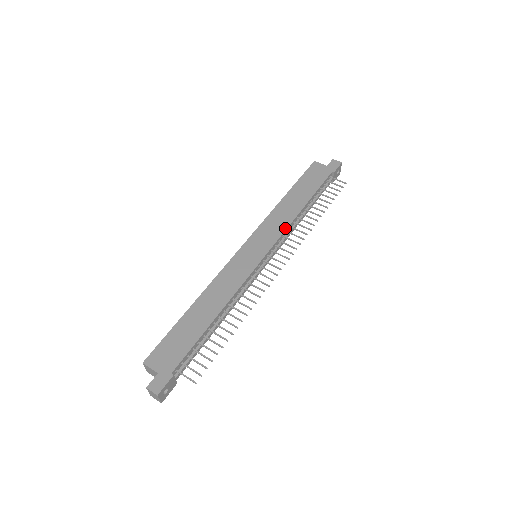
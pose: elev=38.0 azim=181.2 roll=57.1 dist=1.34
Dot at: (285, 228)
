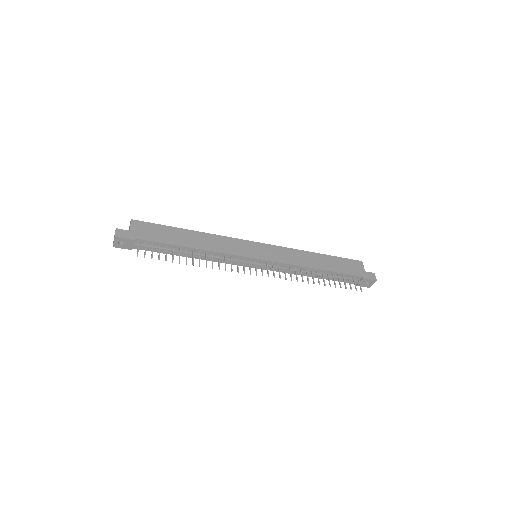
Dot at: (291, 263)
